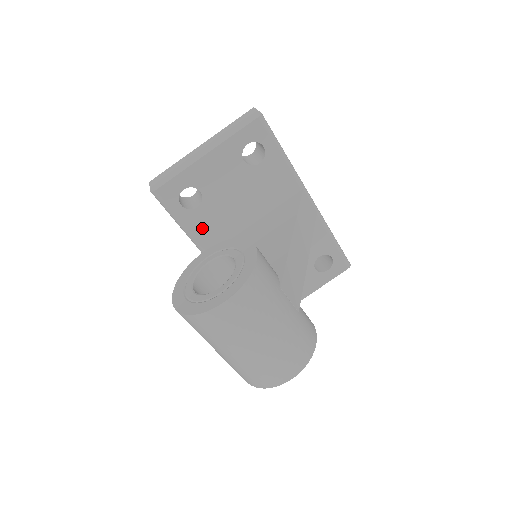
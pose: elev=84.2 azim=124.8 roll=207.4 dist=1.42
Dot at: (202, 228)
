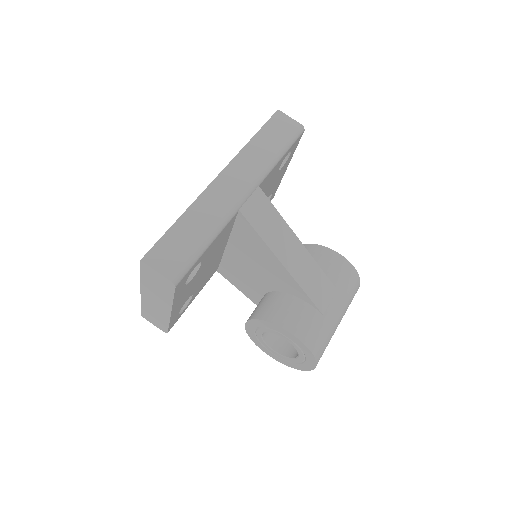
Dot at: (204, 284)
